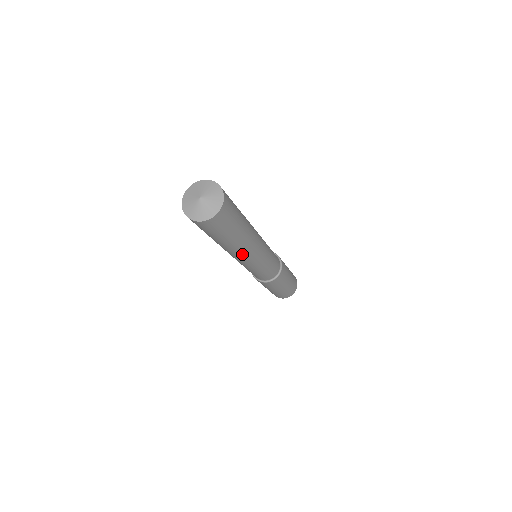
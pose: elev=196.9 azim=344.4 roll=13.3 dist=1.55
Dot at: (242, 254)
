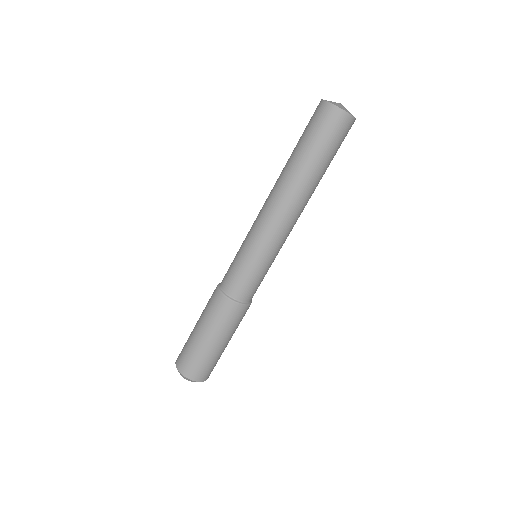
Dot at: (278, 197)
